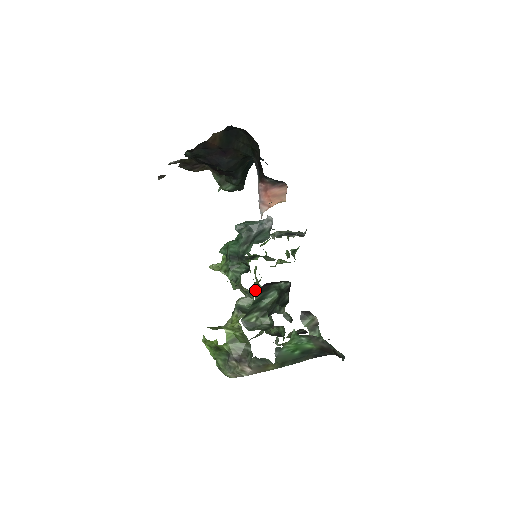
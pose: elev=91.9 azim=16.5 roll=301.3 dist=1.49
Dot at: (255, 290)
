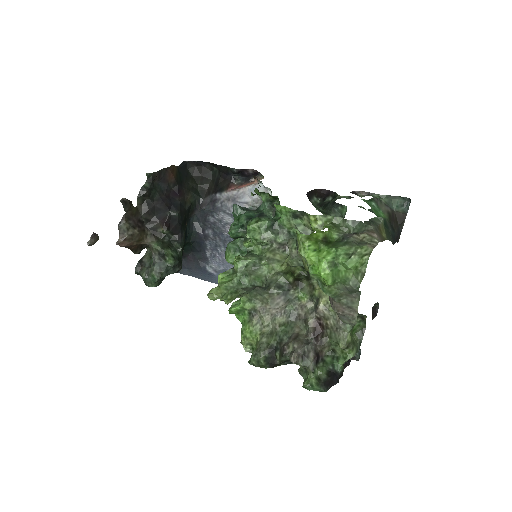
Dot at: (261, 349)
